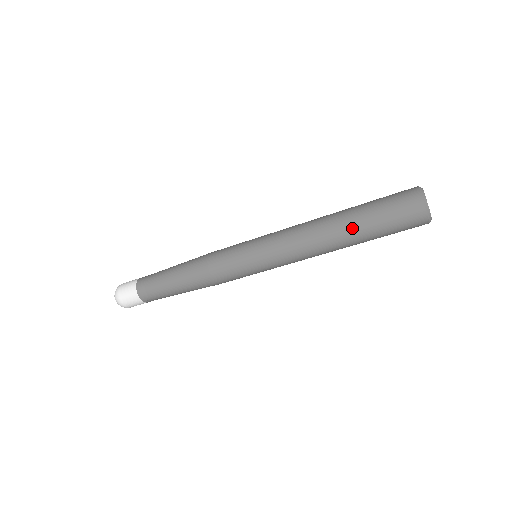
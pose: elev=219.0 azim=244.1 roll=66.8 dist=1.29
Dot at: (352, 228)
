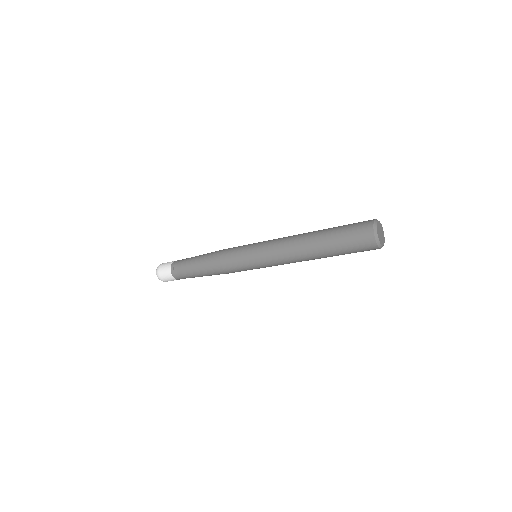
Dot at: occluded
